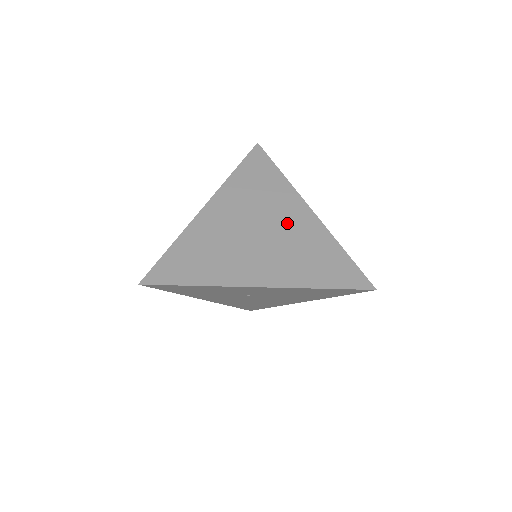
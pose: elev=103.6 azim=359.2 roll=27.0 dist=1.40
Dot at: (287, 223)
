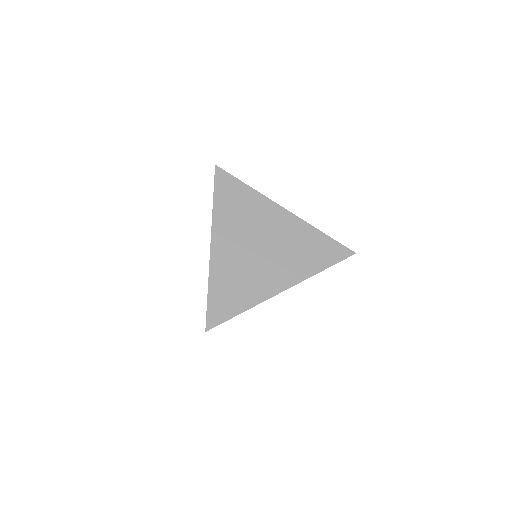
Dot at: (276, 230)
